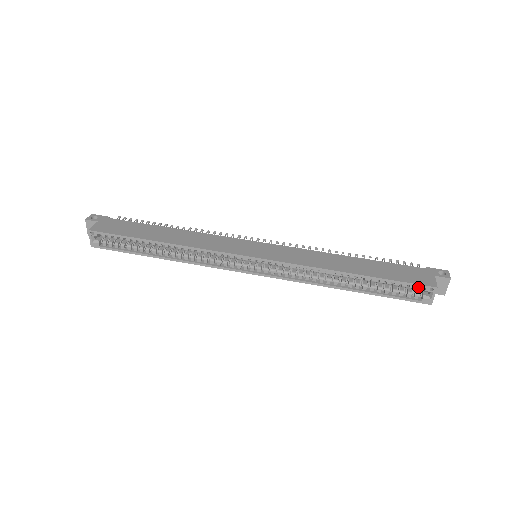
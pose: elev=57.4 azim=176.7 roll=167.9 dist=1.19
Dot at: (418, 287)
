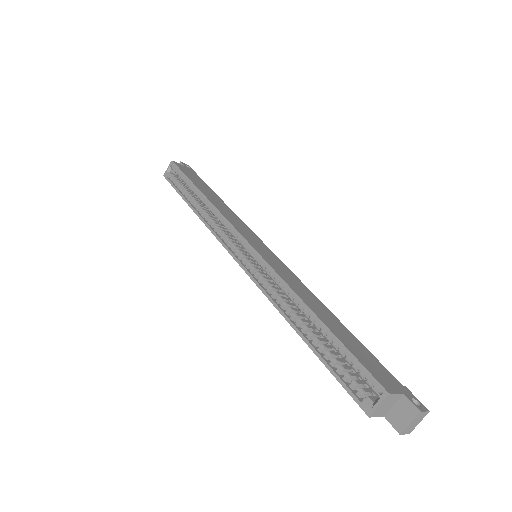
Dot at: (369, 379)
